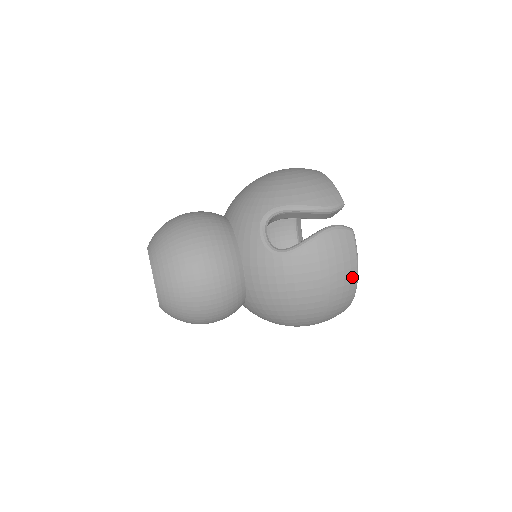
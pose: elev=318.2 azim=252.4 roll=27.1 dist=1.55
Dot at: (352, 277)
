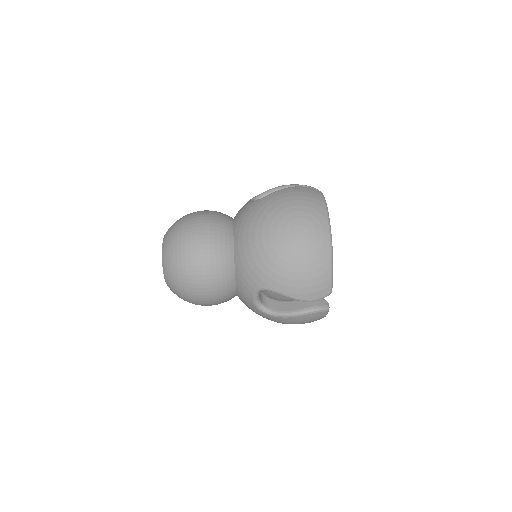
Dot at: occluded
